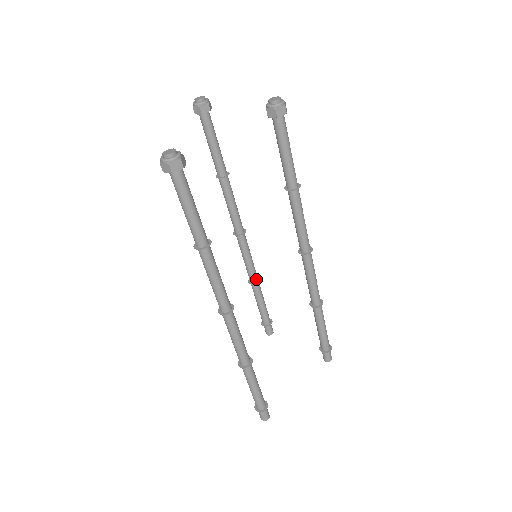
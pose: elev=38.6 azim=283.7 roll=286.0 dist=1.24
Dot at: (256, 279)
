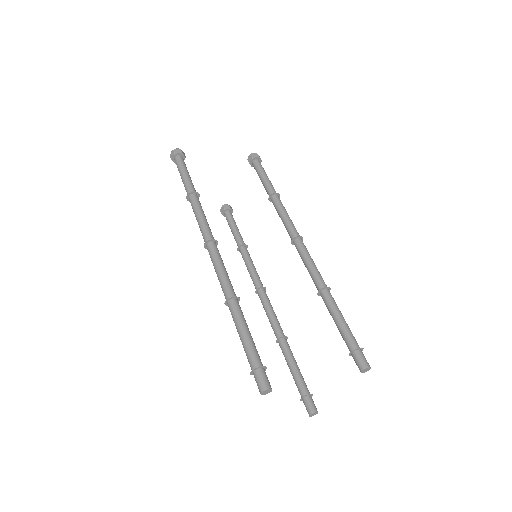
Dot at: (282, 334)
